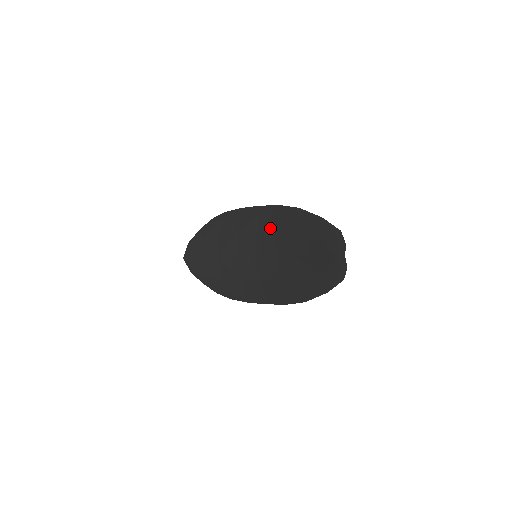
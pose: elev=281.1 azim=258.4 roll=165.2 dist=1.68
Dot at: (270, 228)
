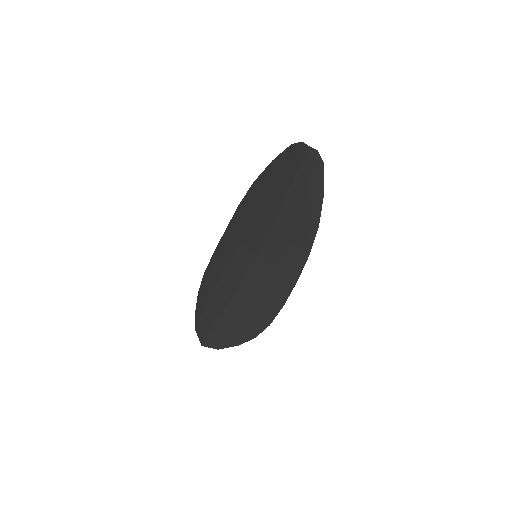
Dot at: (247, 225)
